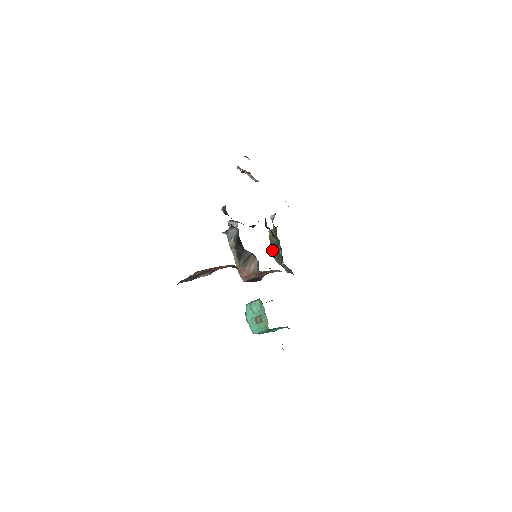
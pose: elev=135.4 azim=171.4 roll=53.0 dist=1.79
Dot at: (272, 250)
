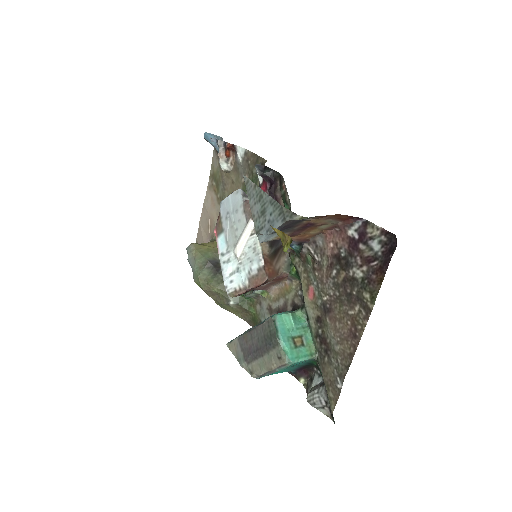
Dot at: (205, 269)
